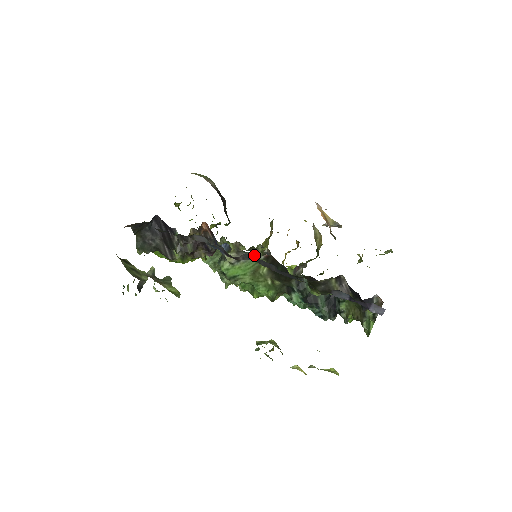
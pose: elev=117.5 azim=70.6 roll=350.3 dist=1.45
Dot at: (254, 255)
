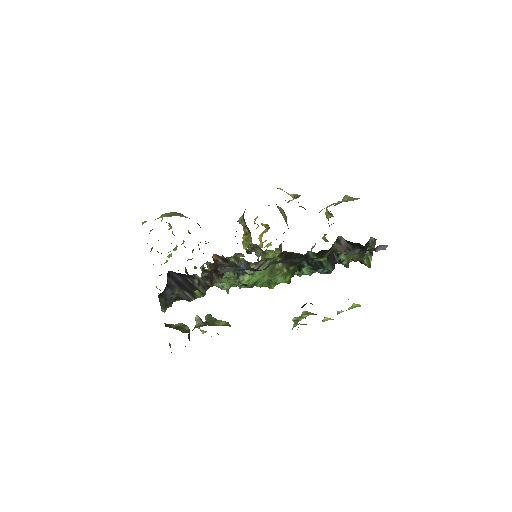
Dot at: (270, 258)
